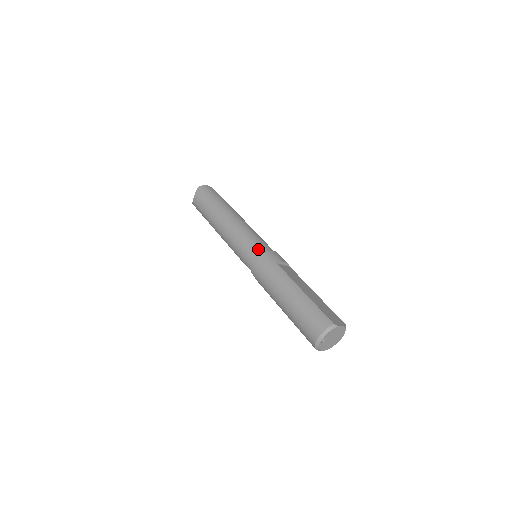
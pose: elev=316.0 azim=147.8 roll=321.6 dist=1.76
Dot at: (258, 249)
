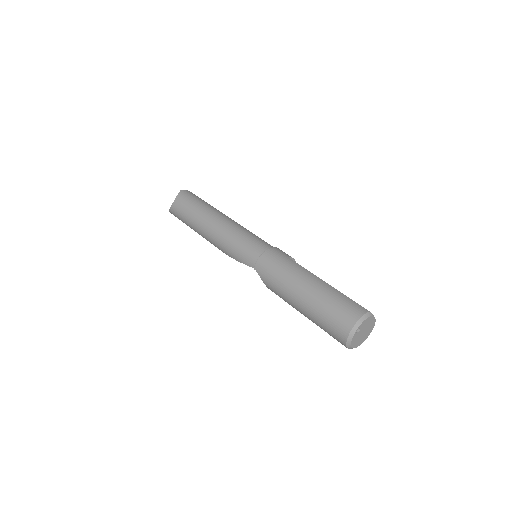
Dot at: (263, 244)
